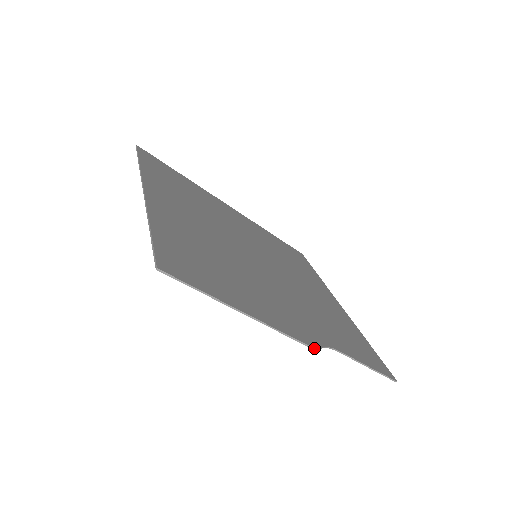
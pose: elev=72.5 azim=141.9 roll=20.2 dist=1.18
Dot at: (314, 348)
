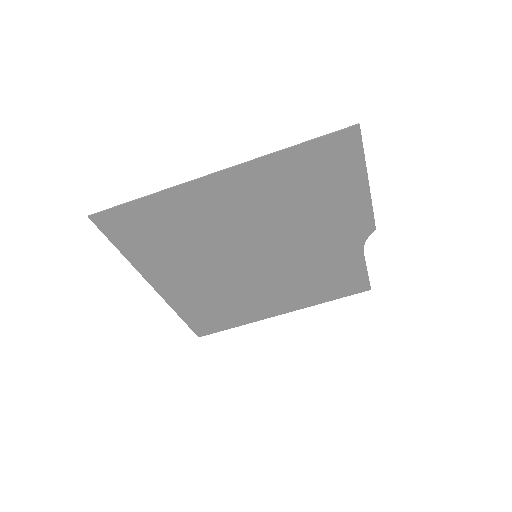
Dot at: occluded
